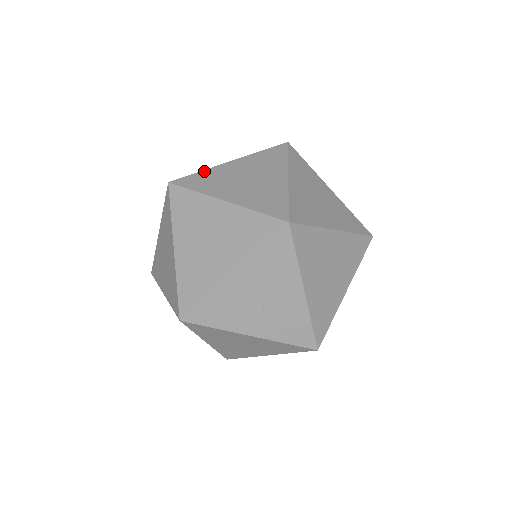
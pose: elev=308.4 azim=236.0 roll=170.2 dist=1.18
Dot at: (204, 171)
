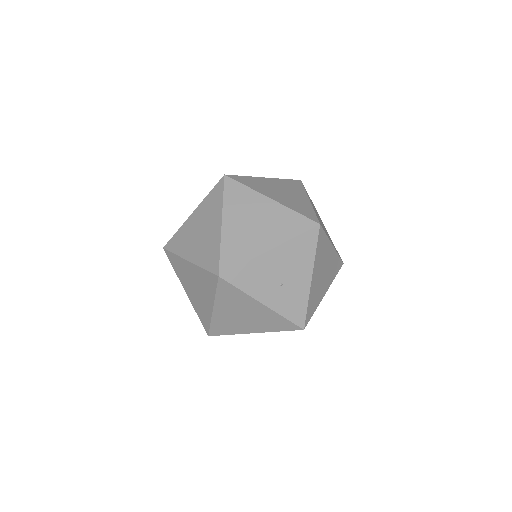
Dot at: (249, 177)
